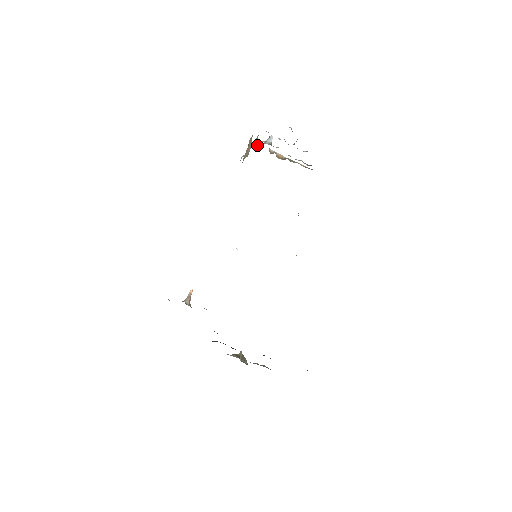
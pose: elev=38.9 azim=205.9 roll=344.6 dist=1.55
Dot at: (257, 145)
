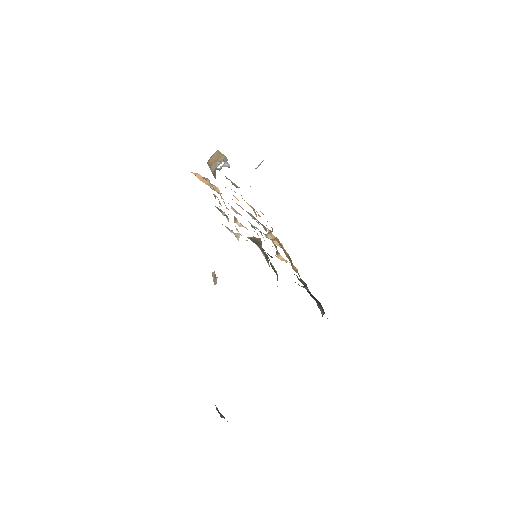
Dot at: occluded
